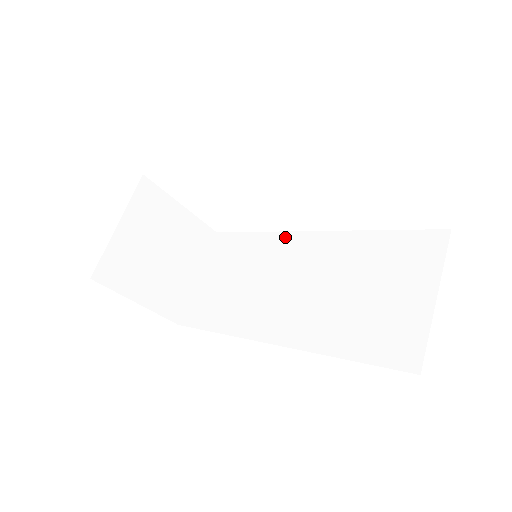
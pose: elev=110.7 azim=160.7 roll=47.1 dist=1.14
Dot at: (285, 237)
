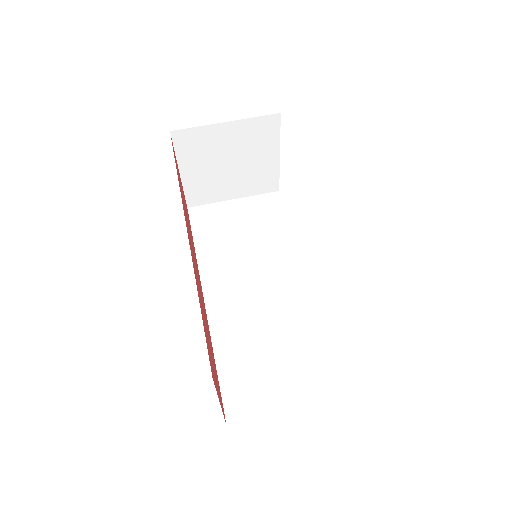
Dot at: (297, 257)
